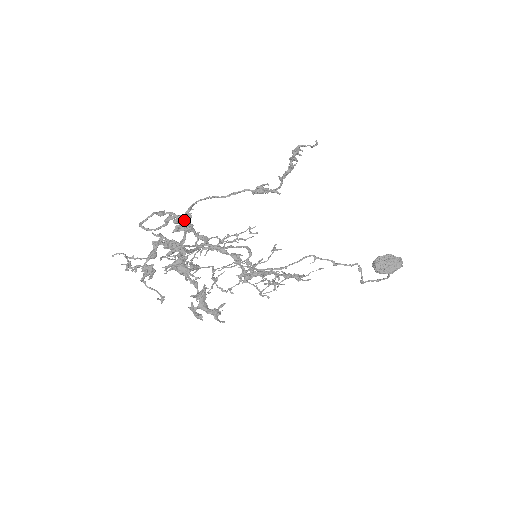
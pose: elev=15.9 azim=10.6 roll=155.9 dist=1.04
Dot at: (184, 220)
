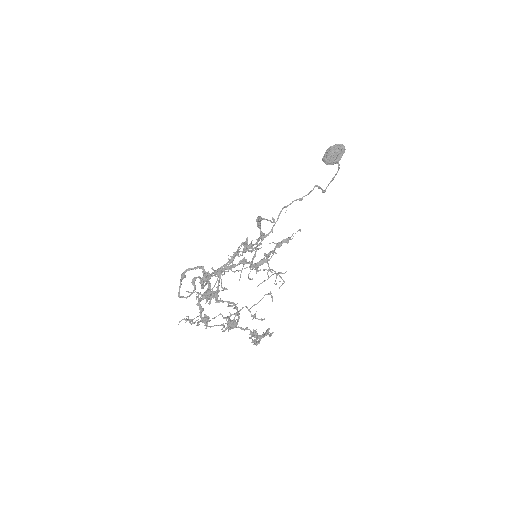
Dot at: (198, 267)
